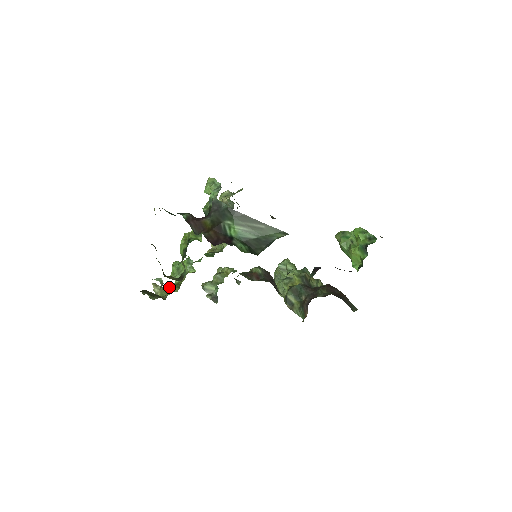
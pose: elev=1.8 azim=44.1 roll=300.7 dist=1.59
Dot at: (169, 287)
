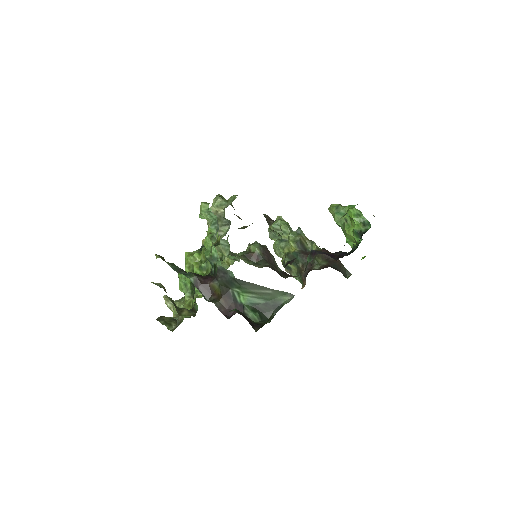
Dot at: occluded
